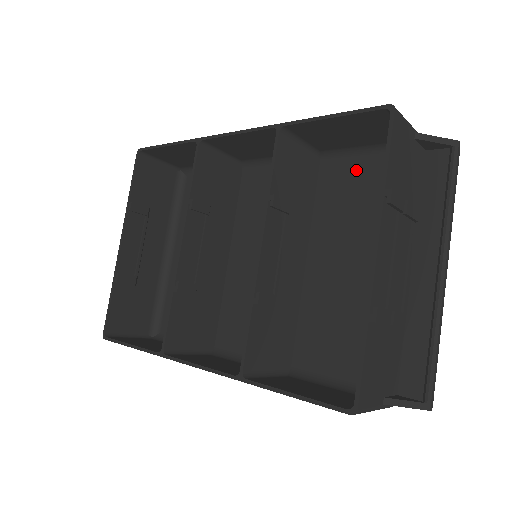
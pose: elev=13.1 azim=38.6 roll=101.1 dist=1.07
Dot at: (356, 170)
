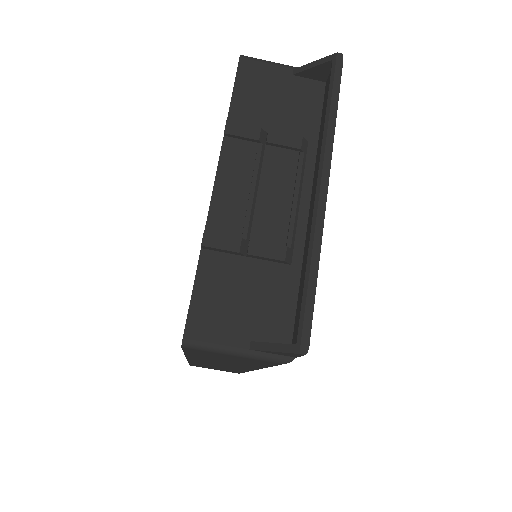
Dot at: occluded
